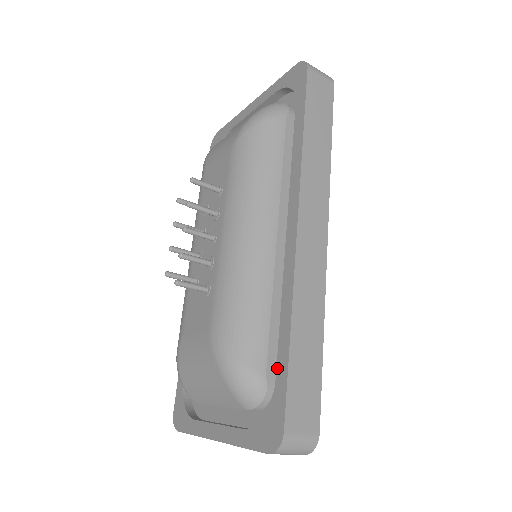
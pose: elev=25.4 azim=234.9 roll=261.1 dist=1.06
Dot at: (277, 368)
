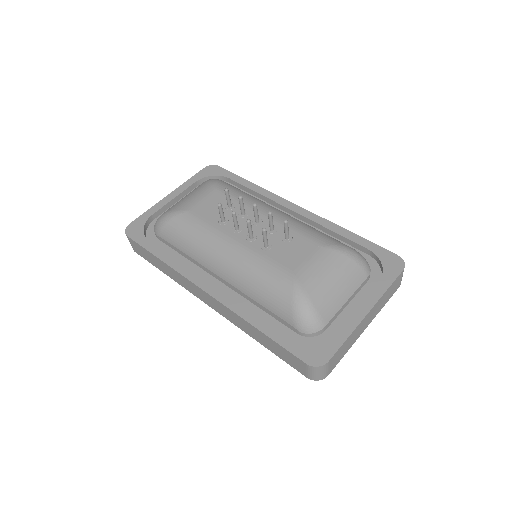
Dot at: (362, 246)
